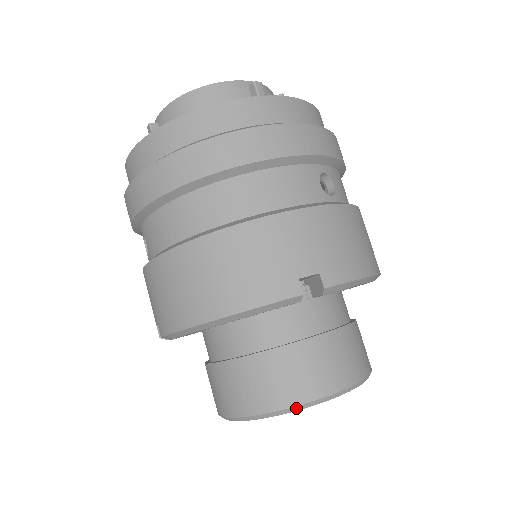
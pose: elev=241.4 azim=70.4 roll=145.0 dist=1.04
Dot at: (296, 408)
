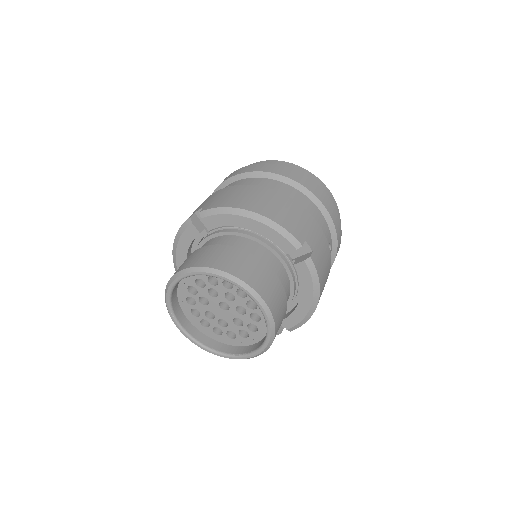
Dot at: (246, 286)
